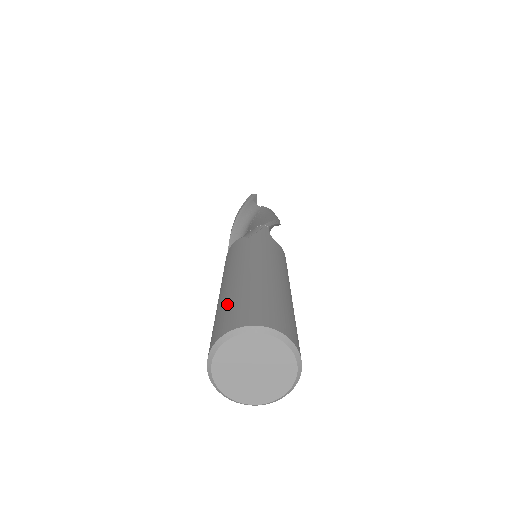
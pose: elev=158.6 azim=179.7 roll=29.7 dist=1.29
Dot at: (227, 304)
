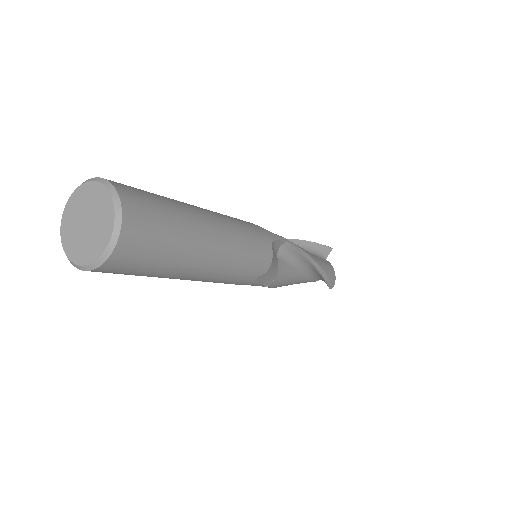
Dot at: occluded
